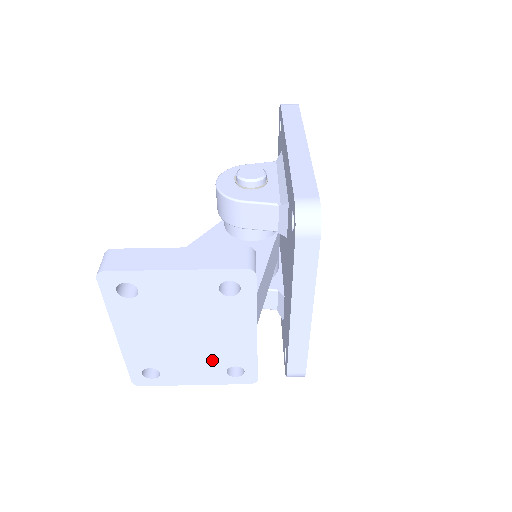
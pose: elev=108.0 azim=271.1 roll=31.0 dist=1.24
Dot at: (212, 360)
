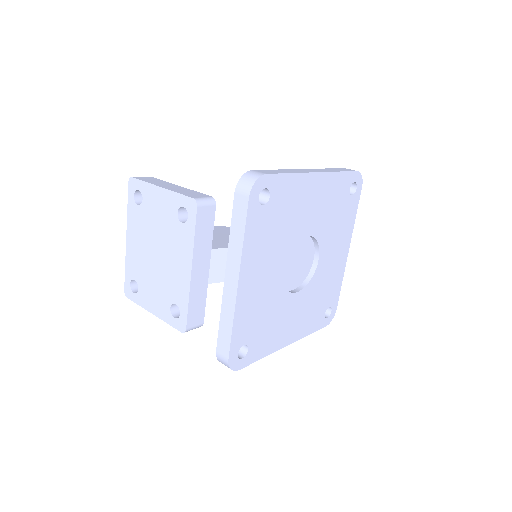
Dot at: (165, 289)
